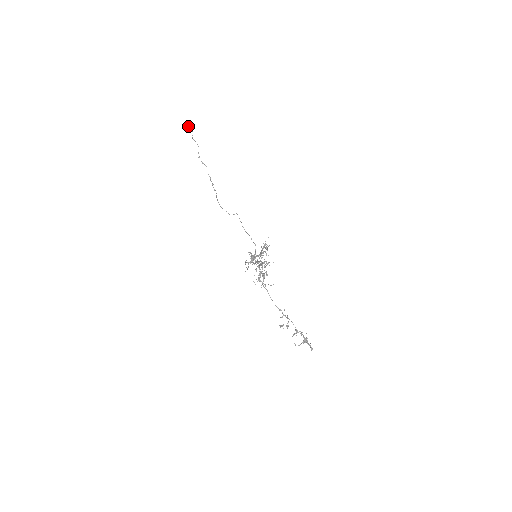
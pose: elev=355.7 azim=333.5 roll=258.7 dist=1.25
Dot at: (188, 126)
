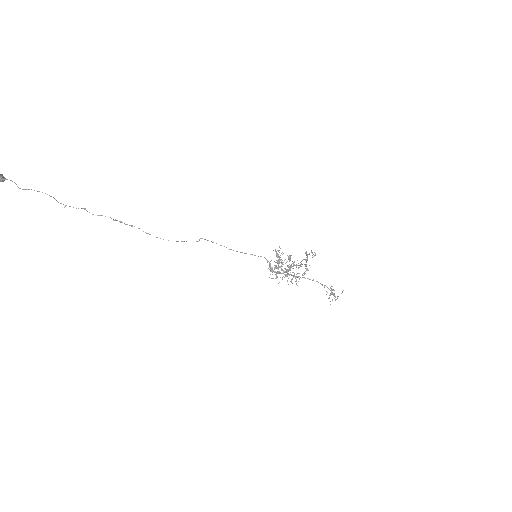
Dot at: out of frame
